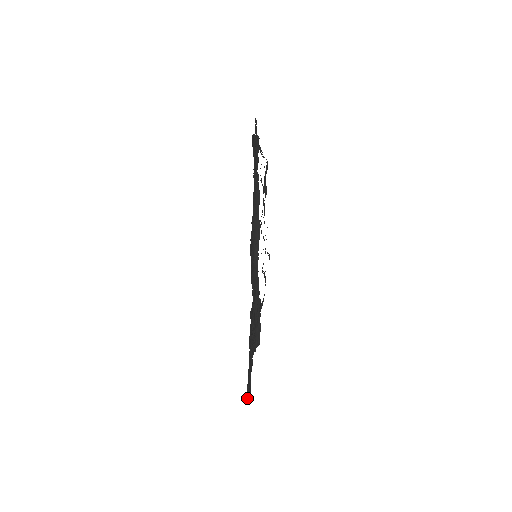
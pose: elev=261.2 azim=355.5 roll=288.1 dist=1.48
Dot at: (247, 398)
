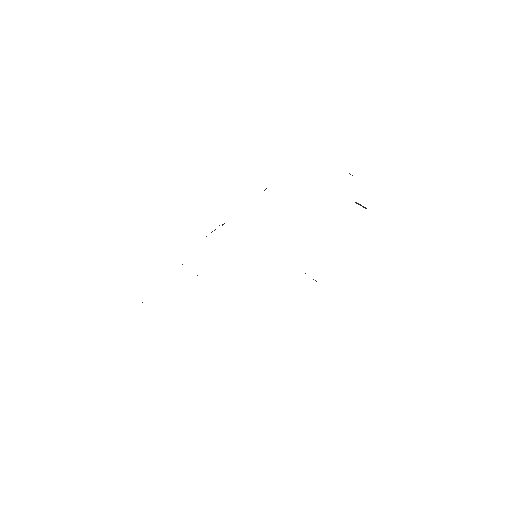
Dot at: occluded
